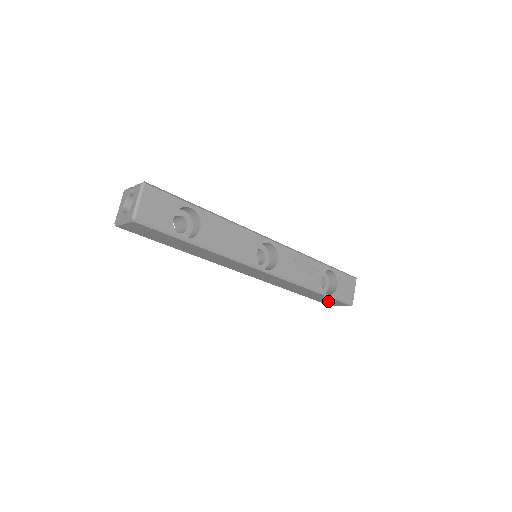
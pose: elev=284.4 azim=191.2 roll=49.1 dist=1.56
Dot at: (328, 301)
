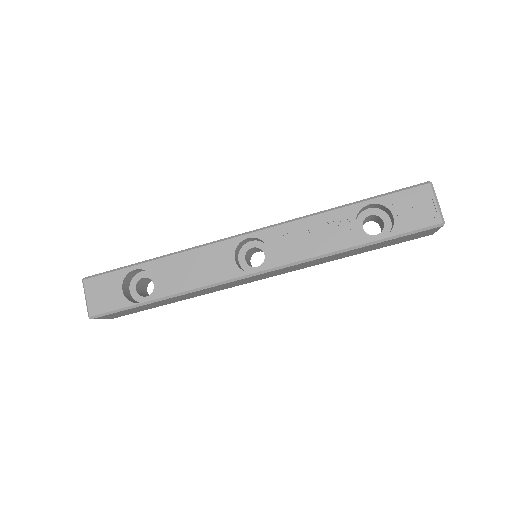
Dot at: (410, 237)
